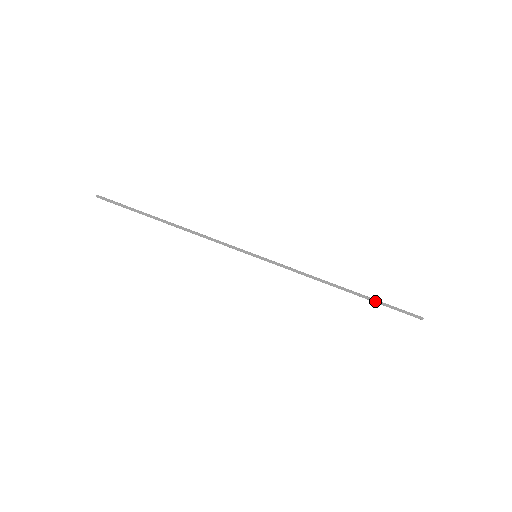
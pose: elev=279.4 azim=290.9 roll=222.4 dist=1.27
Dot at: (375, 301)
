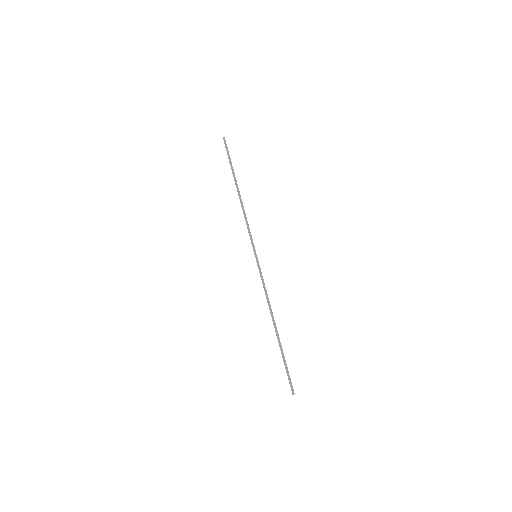
Dot at: (282, 353)
